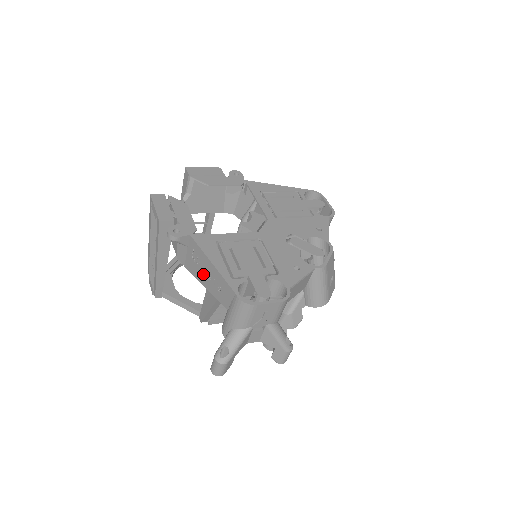
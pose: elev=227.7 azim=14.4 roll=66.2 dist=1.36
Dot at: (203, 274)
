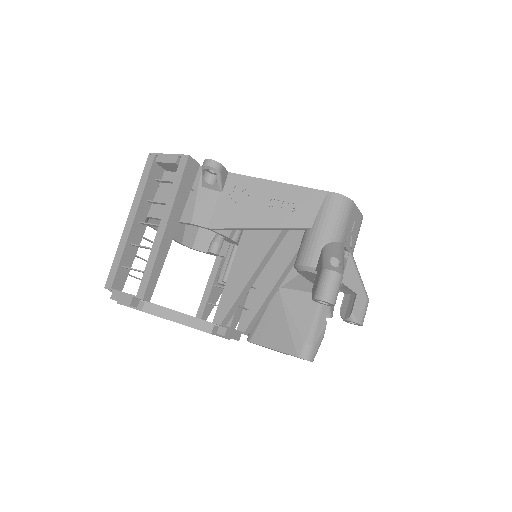
Dot at: (255, 210)
